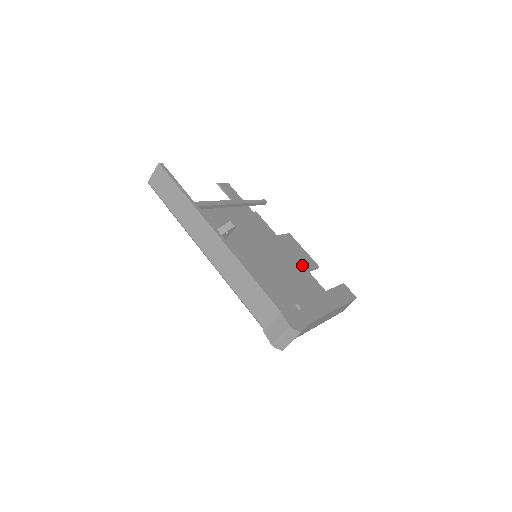
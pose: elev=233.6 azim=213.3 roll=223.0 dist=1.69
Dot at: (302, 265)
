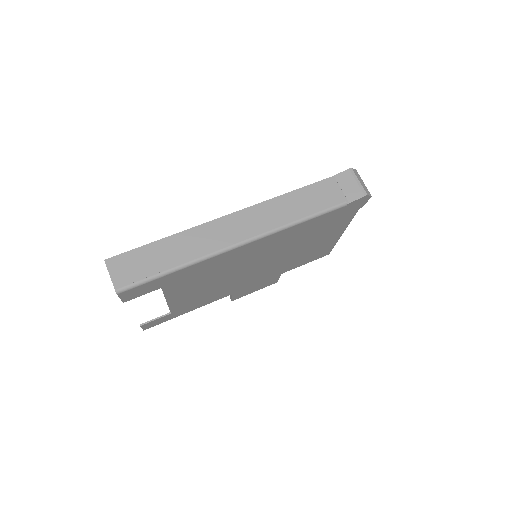
Dot at: occluded
